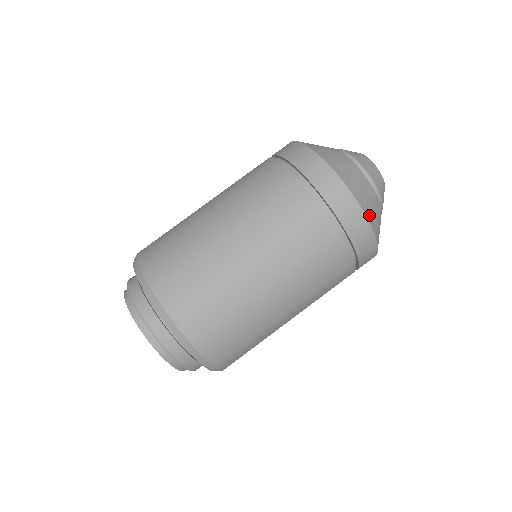
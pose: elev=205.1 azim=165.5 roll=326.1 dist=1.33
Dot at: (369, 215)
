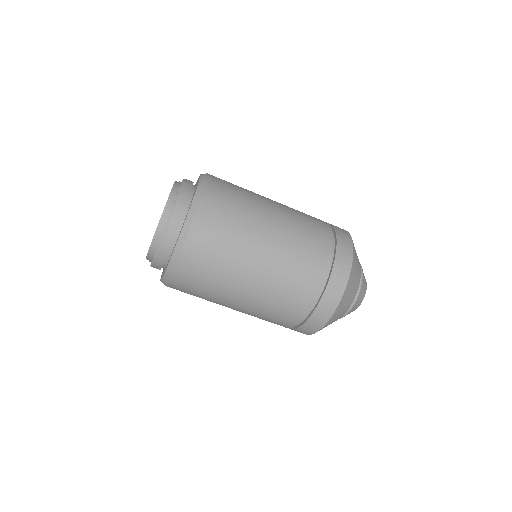
Dot at: (353, 267)
